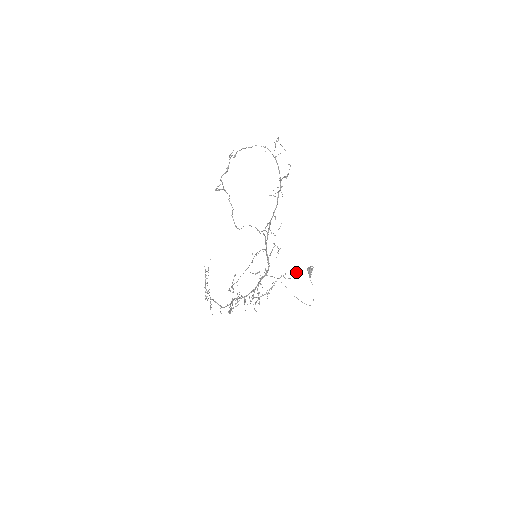
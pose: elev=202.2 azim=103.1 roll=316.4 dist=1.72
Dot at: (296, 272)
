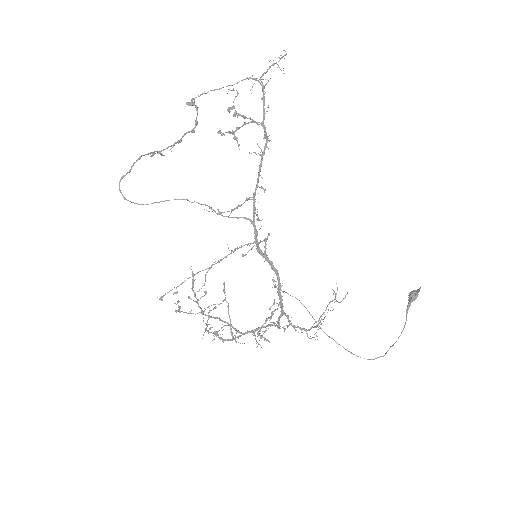
Dot at: occluded
